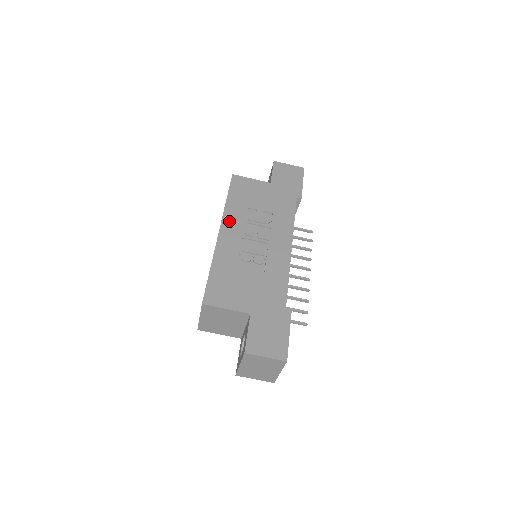
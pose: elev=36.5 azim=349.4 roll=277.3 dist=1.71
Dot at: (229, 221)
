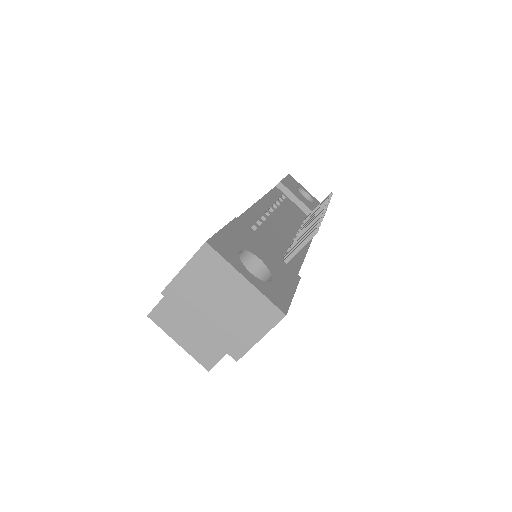
Dot at: occluded
